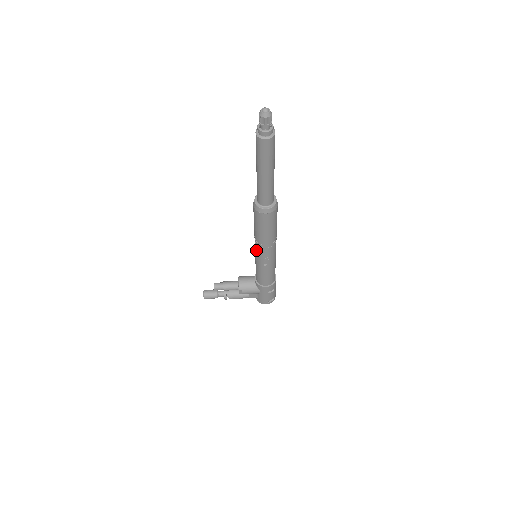
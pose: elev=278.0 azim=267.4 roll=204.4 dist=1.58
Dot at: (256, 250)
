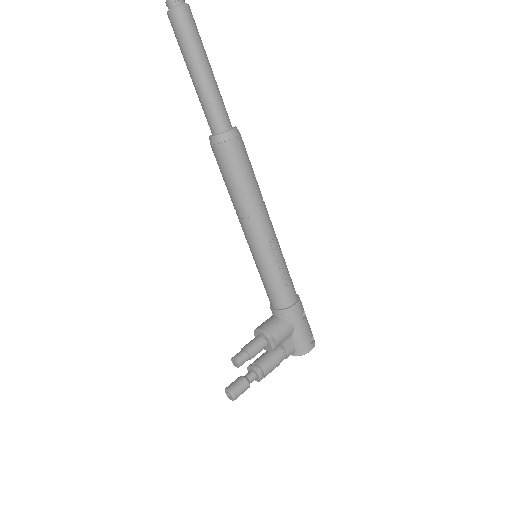
Dot at: (252, 233)
